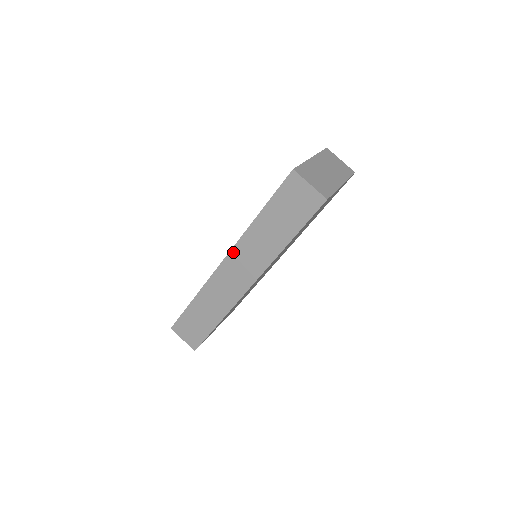
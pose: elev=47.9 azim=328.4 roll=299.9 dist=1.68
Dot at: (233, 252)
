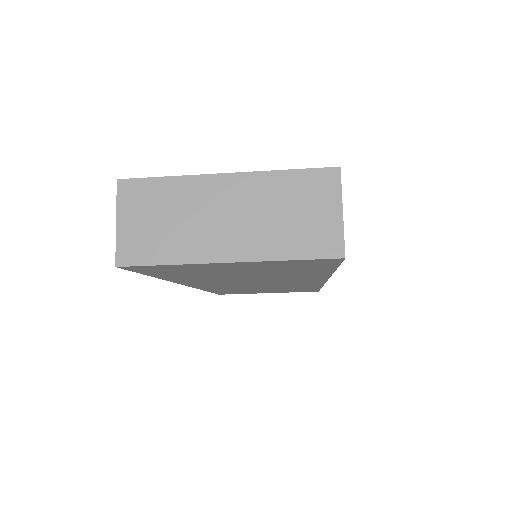
Dot at: occluded
